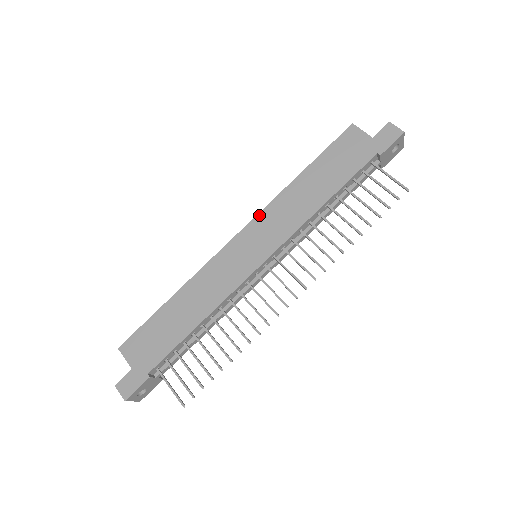
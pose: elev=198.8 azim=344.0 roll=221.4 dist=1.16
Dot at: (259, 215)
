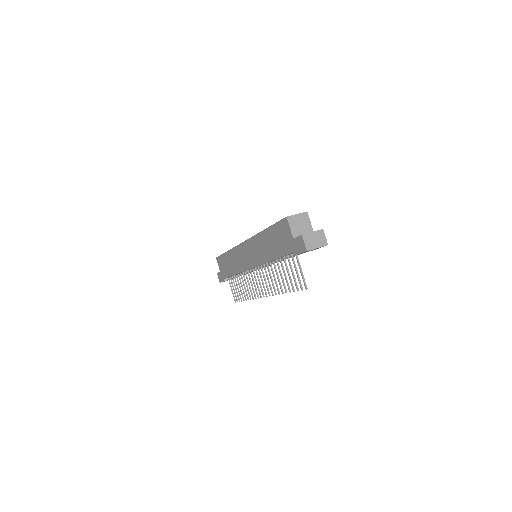
Dot at: (250, 239)
